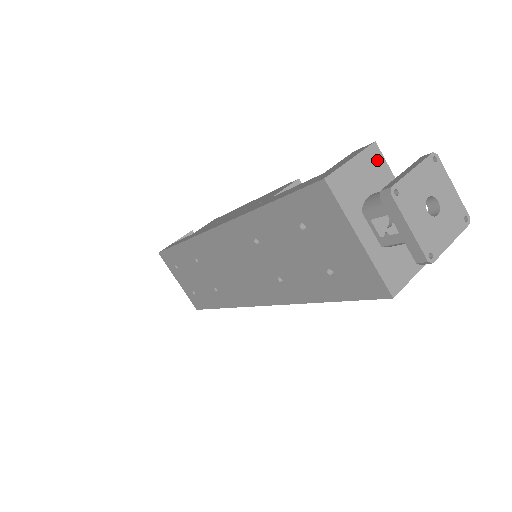
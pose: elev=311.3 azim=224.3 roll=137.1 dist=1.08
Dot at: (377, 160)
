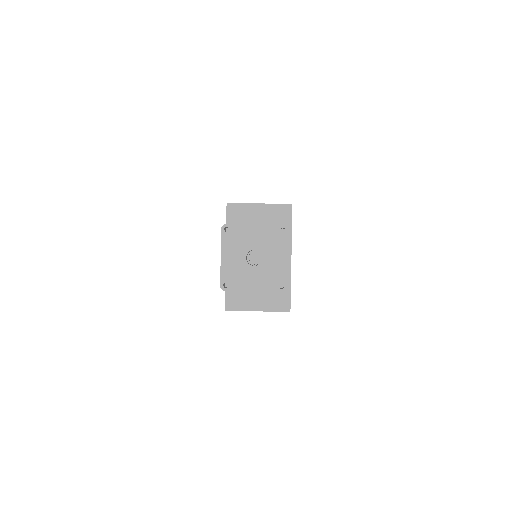
Dot at: (284, 217)
